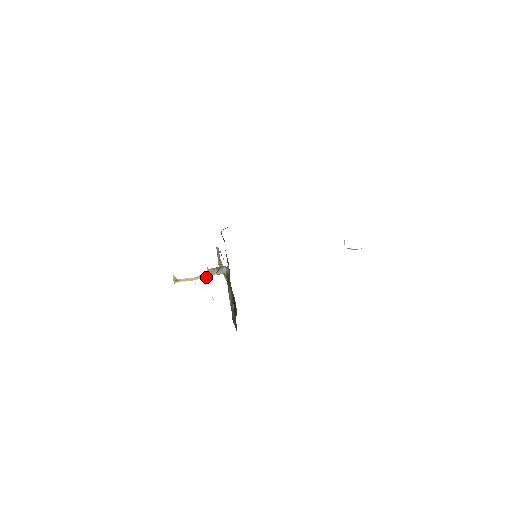
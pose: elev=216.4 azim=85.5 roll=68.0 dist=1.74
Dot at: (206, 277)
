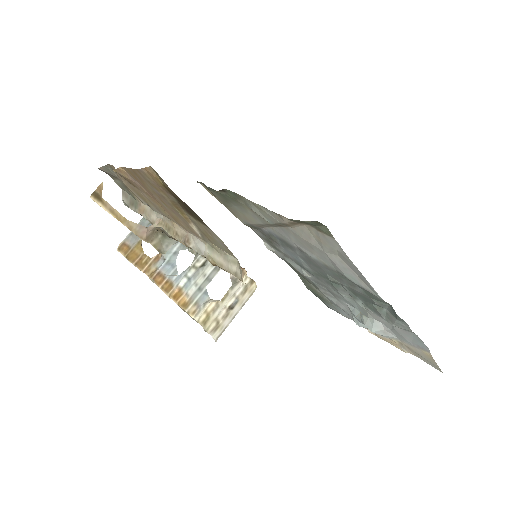
Dot at: (138, 235)
